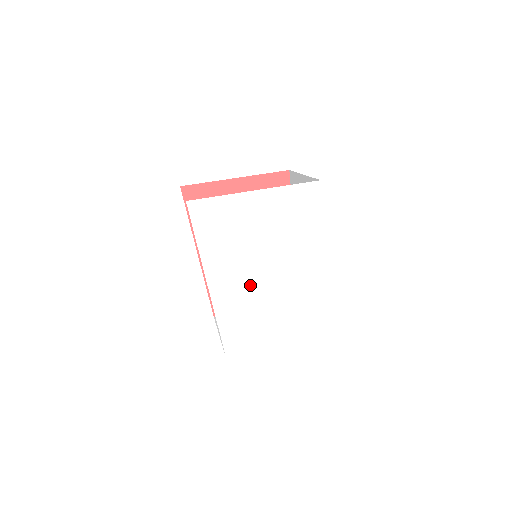
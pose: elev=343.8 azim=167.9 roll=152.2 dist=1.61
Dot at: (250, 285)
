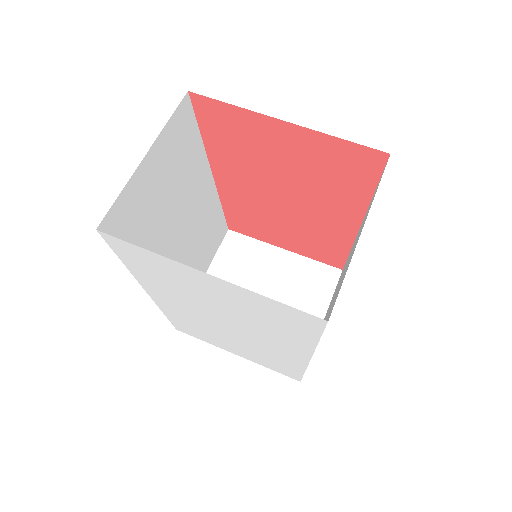
Dot at: (201, 317)
